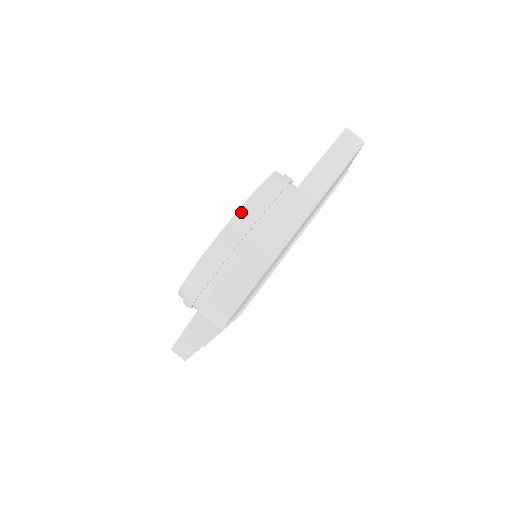
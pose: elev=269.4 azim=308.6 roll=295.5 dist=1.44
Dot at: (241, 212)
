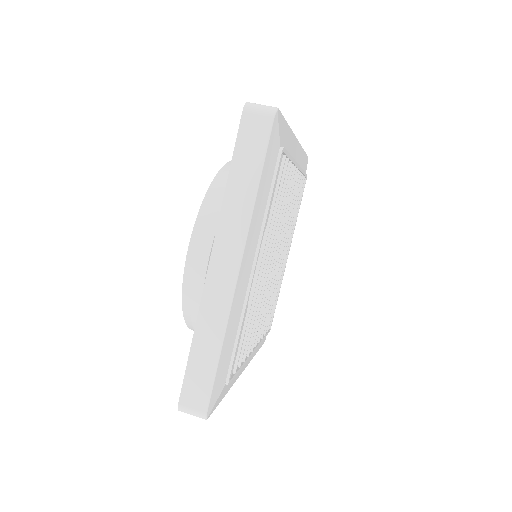
Dot at: occluded
